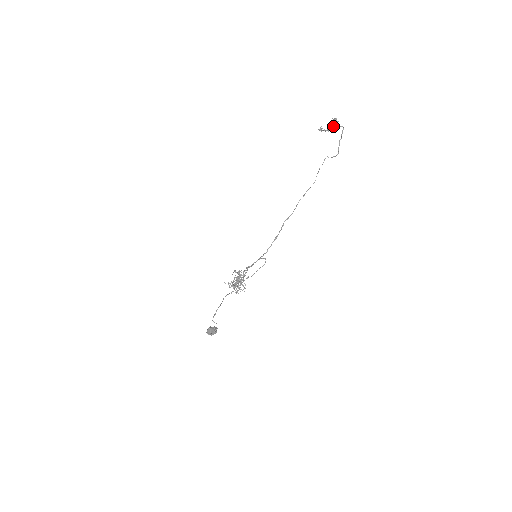
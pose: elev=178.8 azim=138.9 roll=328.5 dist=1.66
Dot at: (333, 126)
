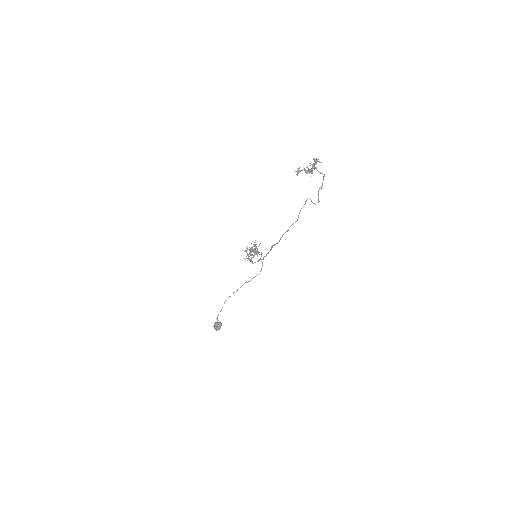
Dot at: (311, 173)
